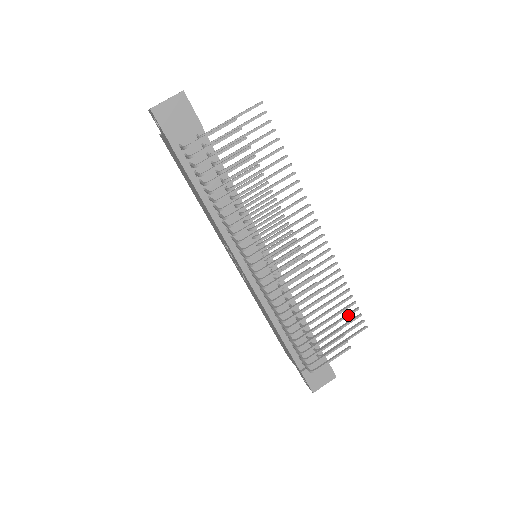
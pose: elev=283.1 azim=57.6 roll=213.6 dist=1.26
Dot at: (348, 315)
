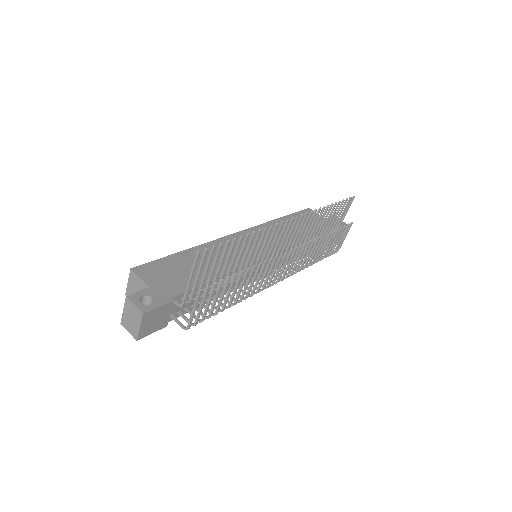
Dot at: (339, 210)
